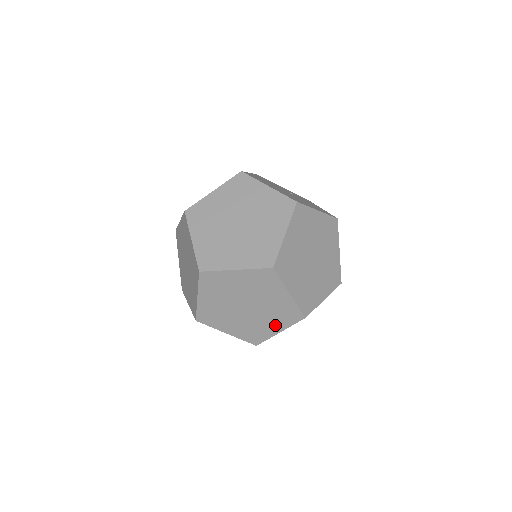
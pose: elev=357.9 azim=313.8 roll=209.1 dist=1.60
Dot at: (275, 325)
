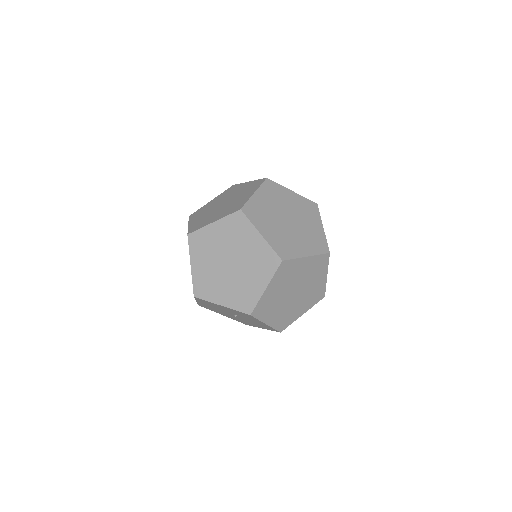
Dot at: (304, 308)
